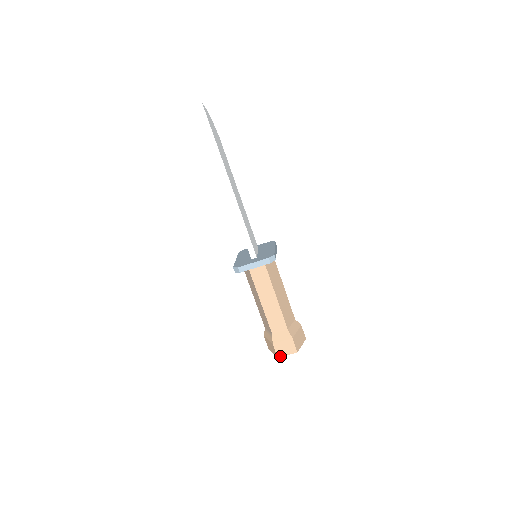
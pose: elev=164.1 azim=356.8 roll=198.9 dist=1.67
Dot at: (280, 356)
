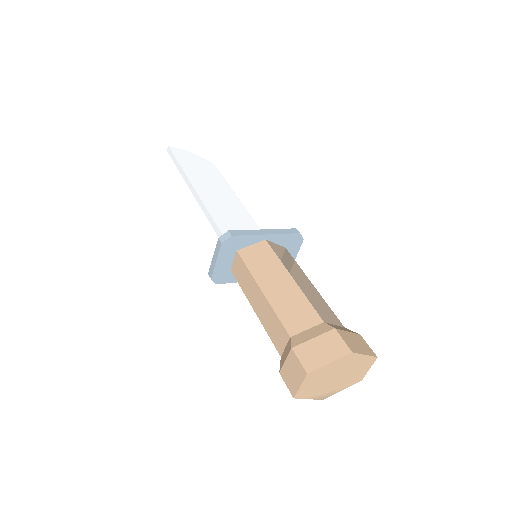
Dot at: (294, 393)
